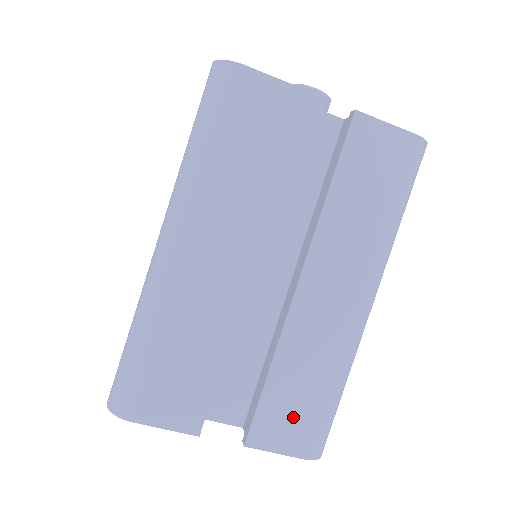
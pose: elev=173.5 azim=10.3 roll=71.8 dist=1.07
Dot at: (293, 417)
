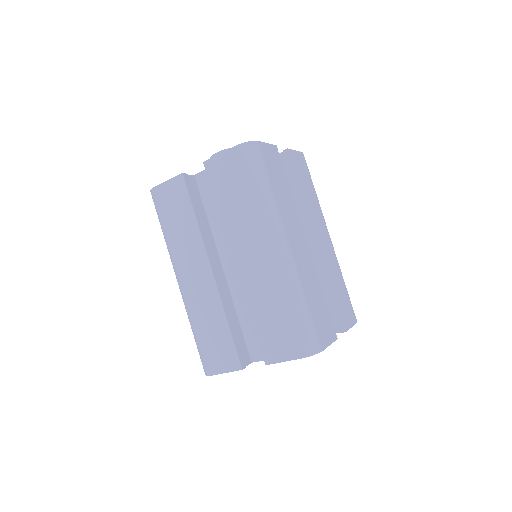
Dot at: (346, 306)
